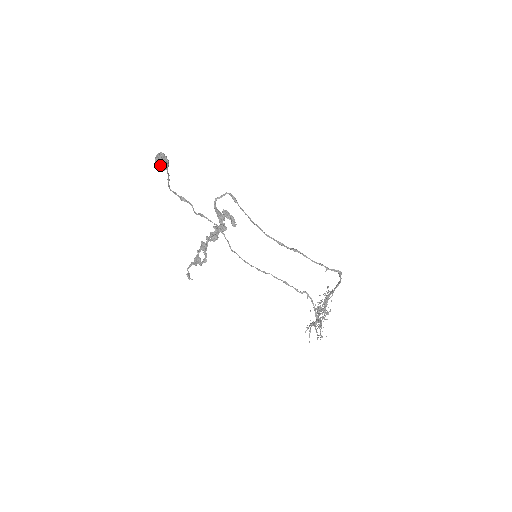
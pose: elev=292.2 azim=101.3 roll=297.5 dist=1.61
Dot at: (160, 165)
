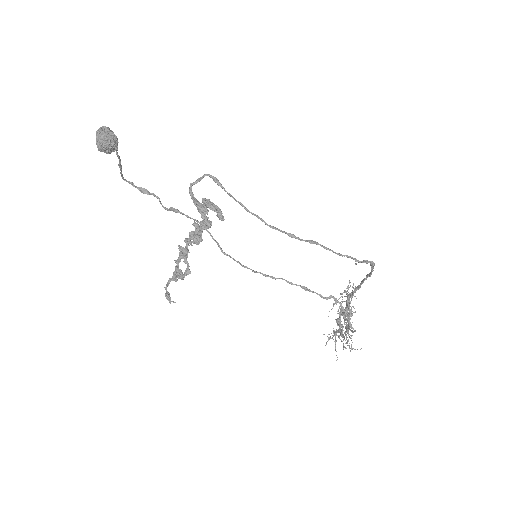
Dot at: (105, 144)
